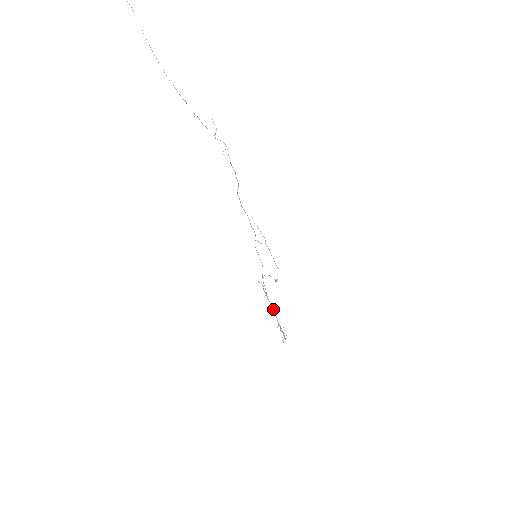
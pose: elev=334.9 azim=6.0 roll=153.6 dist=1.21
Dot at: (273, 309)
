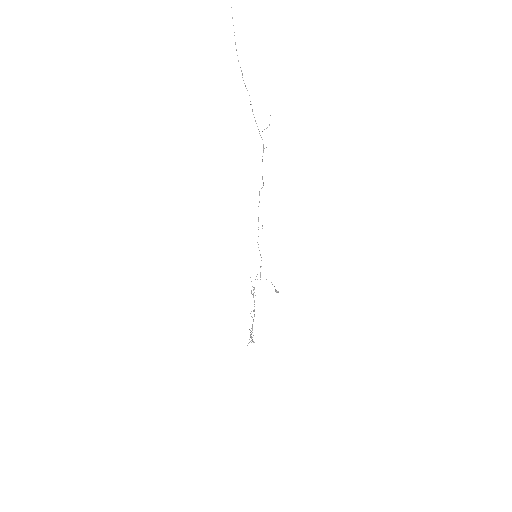
Dot at: occluded
